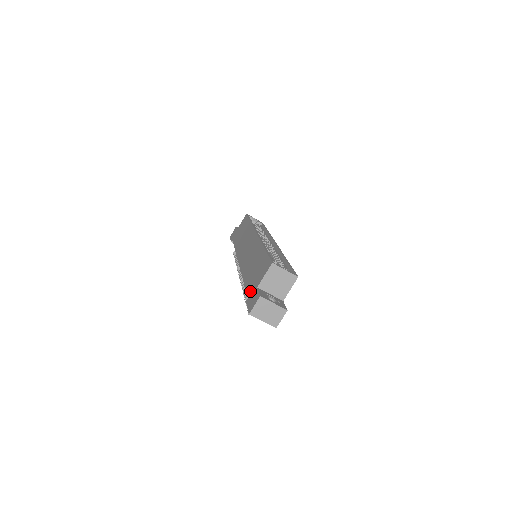
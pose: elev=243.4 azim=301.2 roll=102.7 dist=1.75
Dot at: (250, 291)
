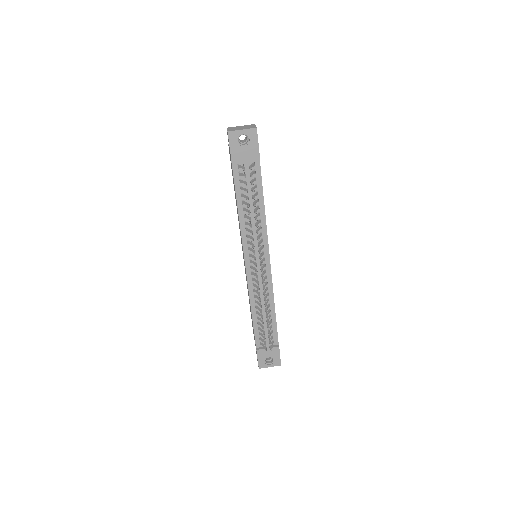
Dot at: occluded
